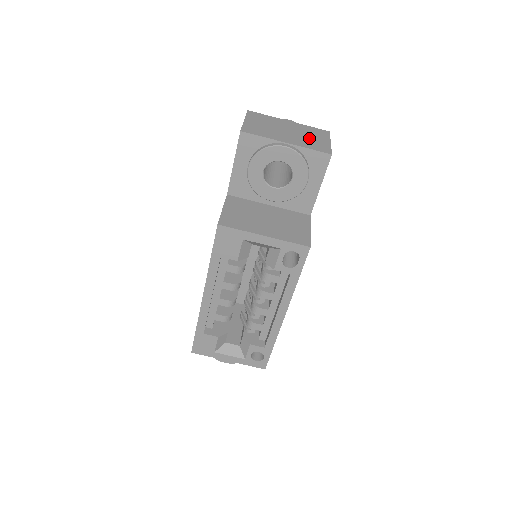
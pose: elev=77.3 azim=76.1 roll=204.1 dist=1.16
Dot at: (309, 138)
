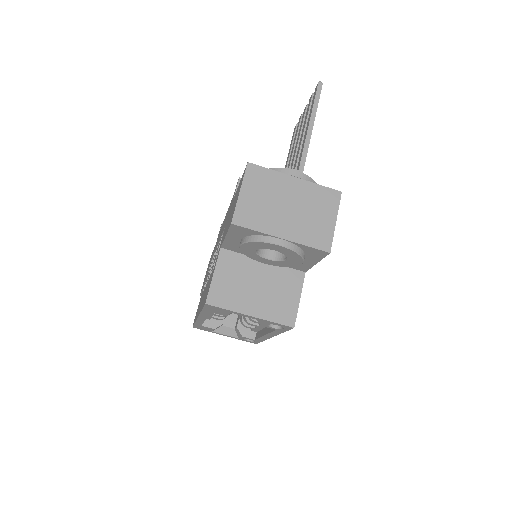
Dot at: (311, 218)
